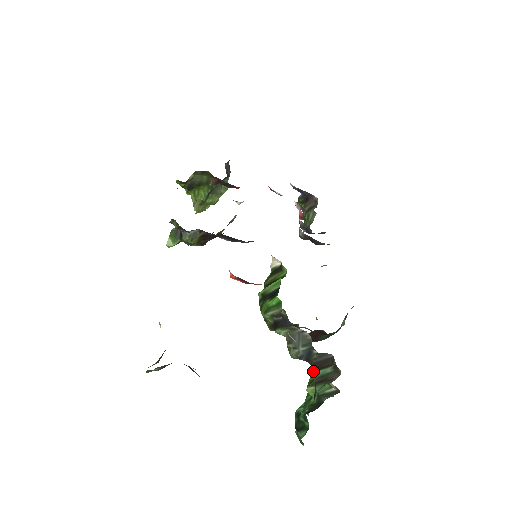
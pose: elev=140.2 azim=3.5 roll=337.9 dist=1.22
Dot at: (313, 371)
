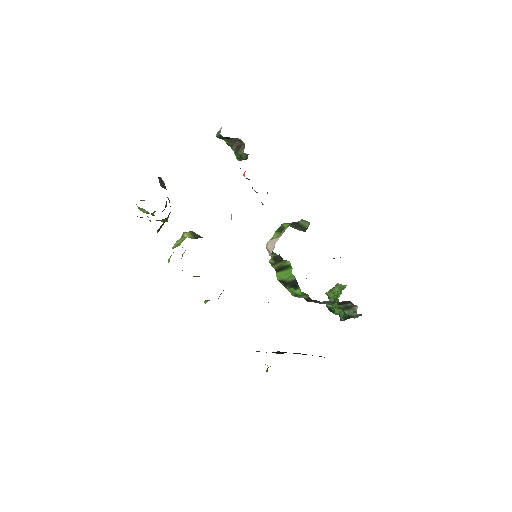
Dot at: (338, 305)
